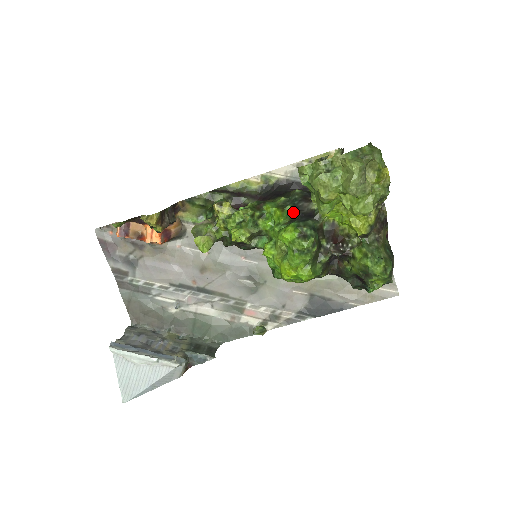
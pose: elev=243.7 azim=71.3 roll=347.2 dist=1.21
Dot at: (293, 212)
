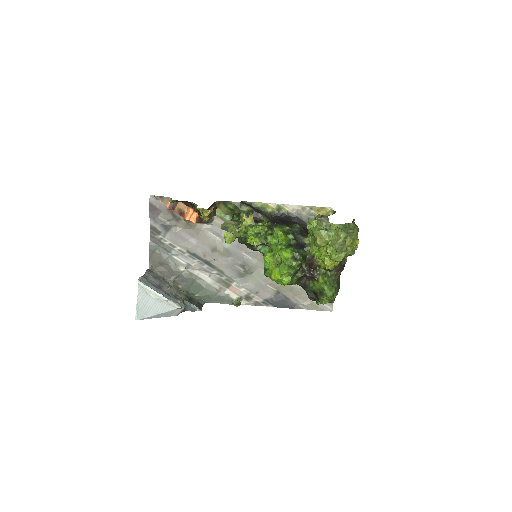
Dot at: (292, 240)
